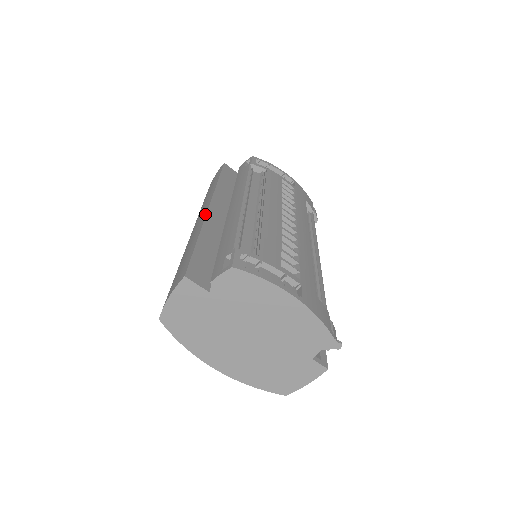
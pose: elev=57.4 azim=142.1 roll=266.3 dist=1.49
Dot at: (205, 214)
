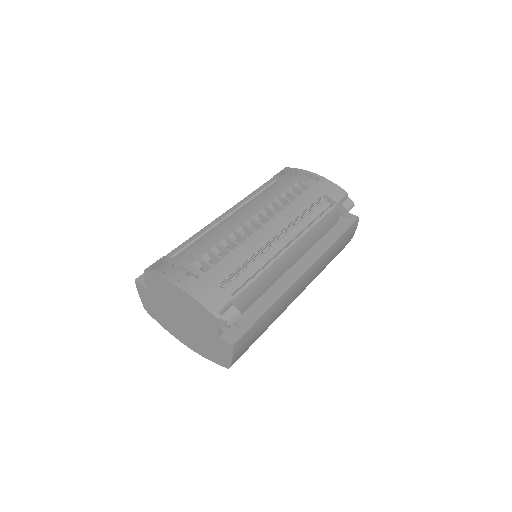
Dot at: occluded
